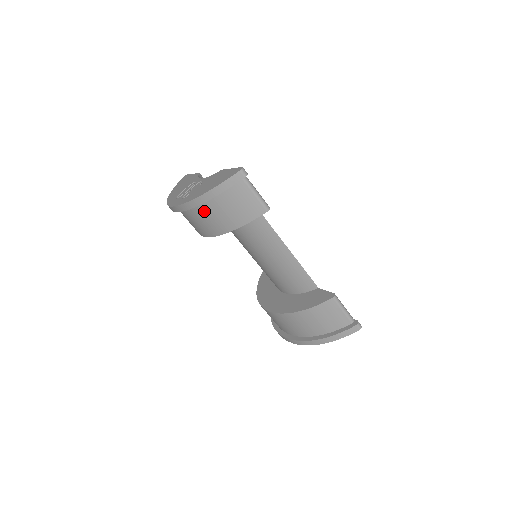
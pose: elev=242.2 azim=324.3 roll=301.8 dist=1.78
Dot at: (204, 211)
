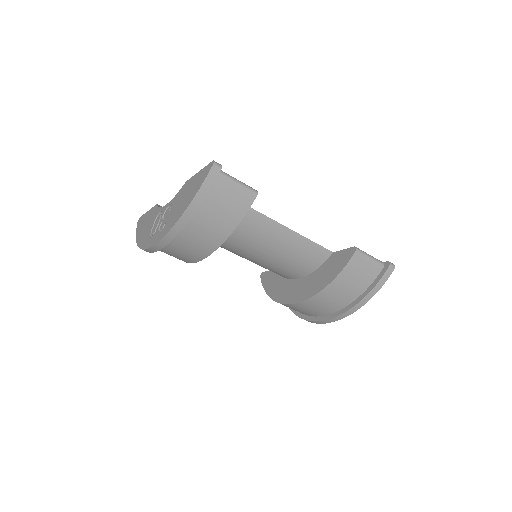
Dot at: (192, 230)
